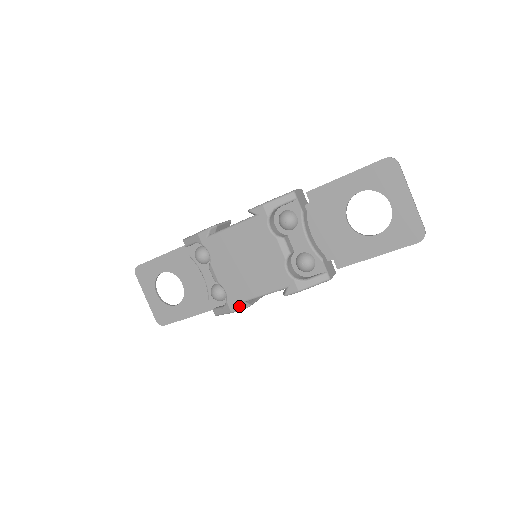
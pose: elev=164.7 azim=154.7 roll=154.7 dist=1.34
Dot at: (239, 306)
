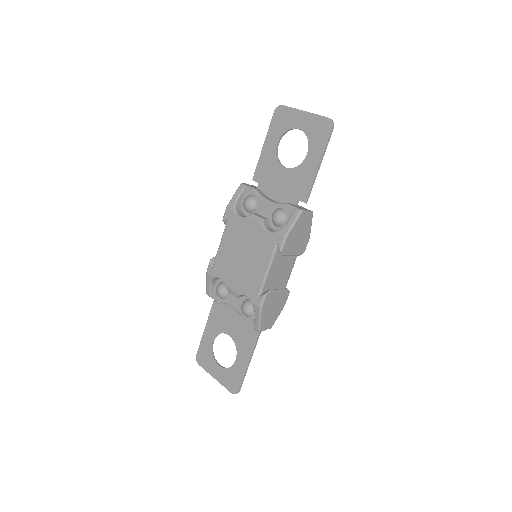
Dot at: (261, 296)
